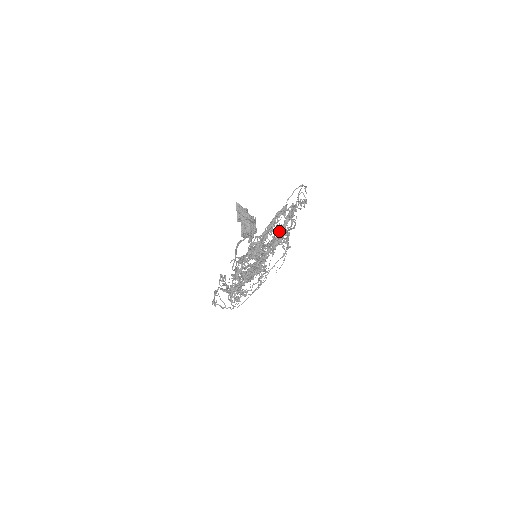
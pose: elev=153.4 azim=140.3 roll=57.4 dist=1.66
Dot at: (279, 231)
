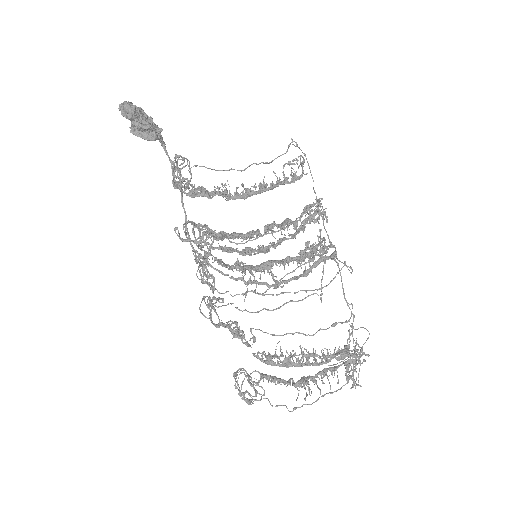
Dot at: (260, 192)
